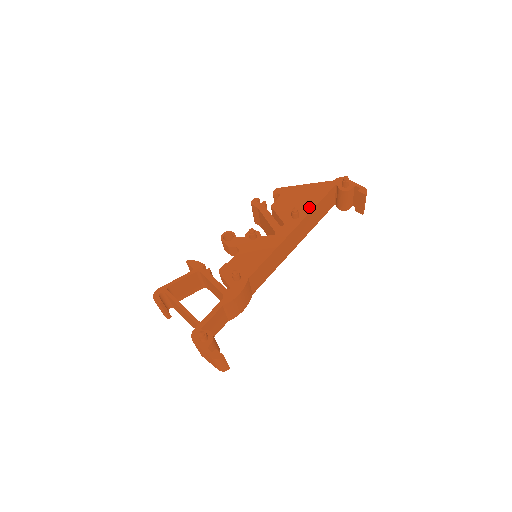
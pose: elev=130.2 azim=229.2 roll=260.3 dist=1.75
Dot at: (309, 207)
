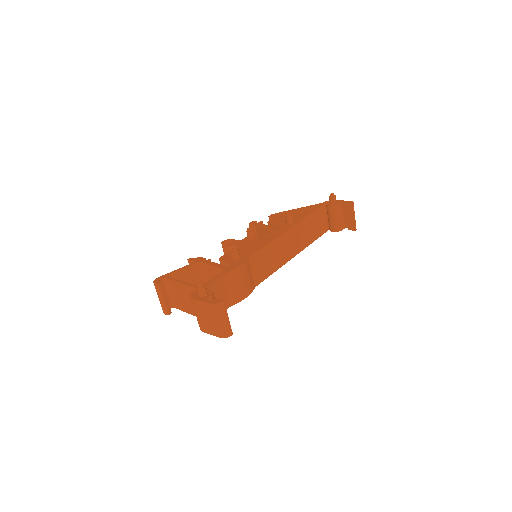
Dot at: (302, 217)
